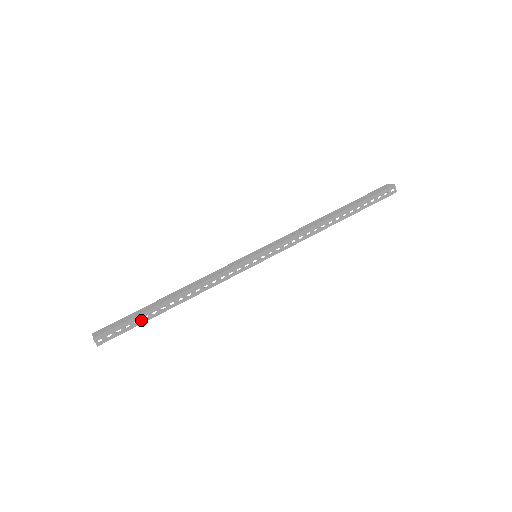
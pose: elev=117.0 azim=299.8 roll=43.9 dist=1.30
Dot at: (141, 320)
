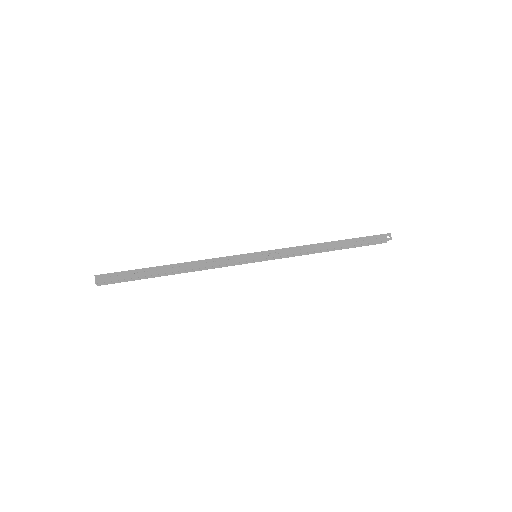
Dot at: (141, 274)
